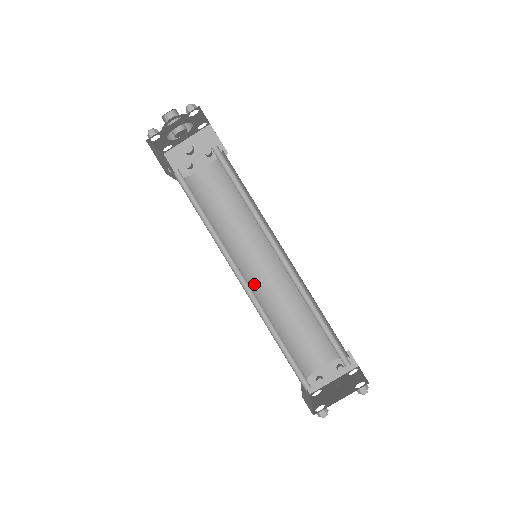
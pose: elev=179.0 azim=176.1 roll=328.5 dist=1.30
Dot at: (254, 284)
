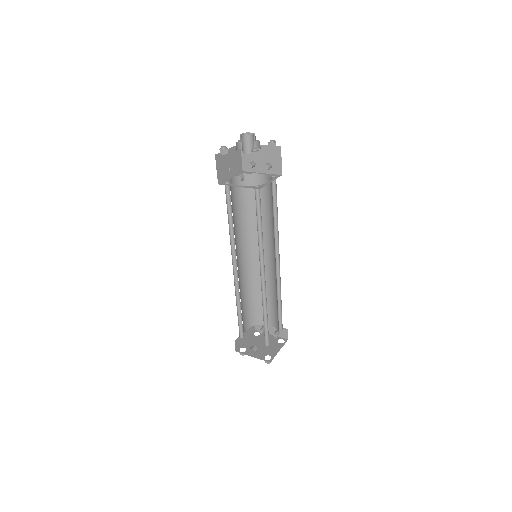
Dot at: (253, 262)
